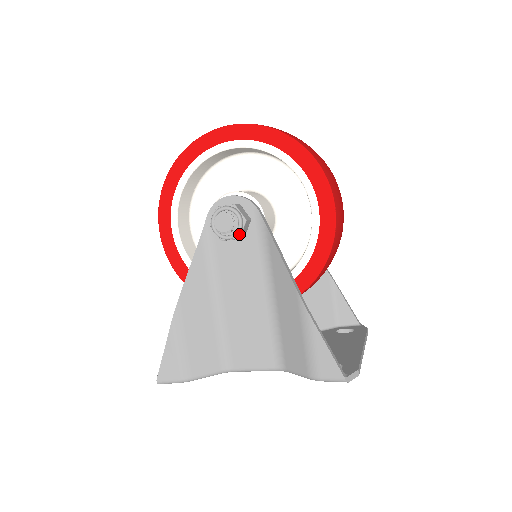
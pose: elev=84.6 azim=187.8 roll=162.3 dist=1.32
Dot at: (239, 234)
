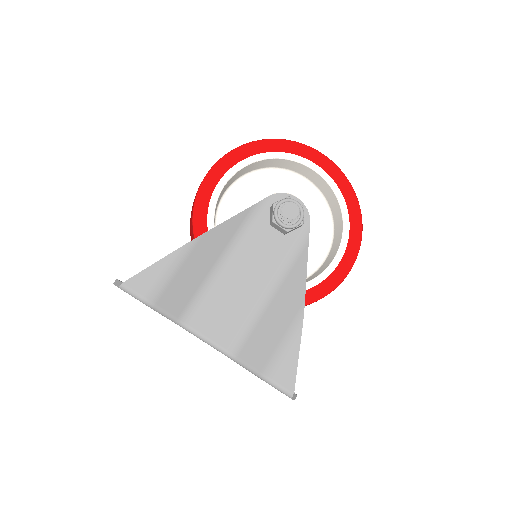
Dot at: (290, 229)
